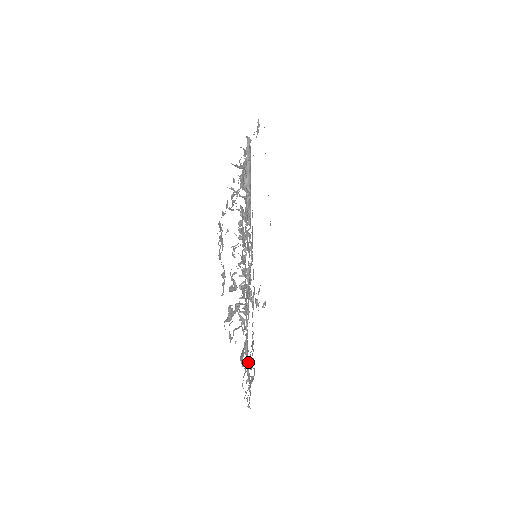
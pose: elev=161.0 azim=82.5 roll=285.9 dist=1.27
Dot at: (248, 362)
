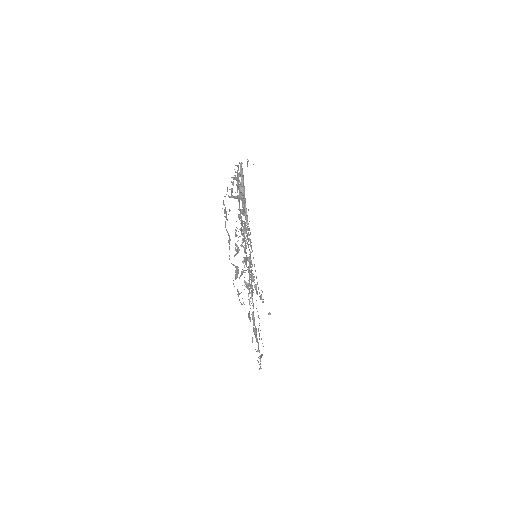
Dot at: (256, 330)
